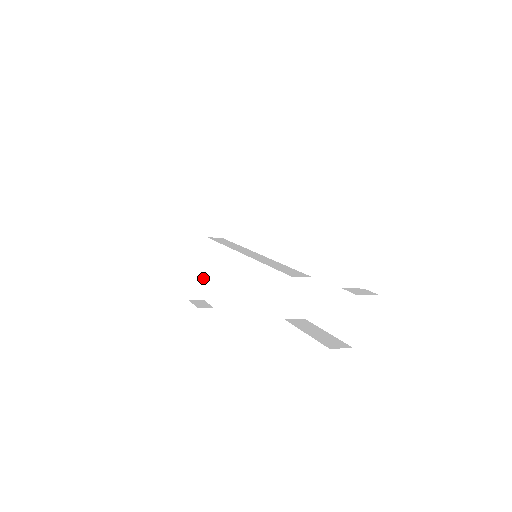
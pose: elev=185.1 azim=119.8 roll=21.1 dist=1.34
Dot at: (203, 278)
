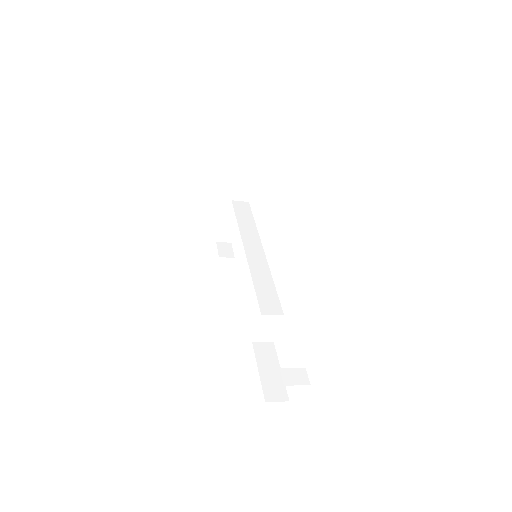
Dot at: (232, 225)
